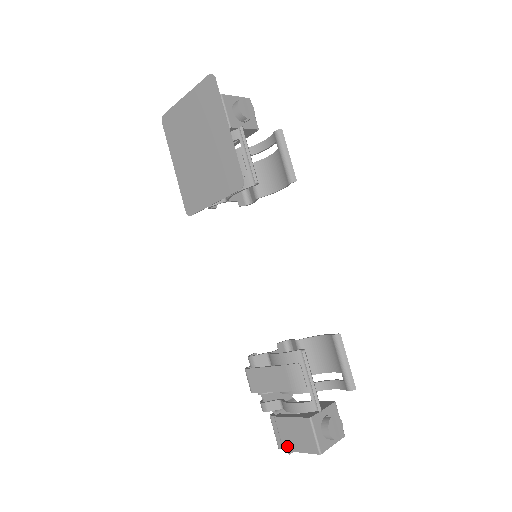
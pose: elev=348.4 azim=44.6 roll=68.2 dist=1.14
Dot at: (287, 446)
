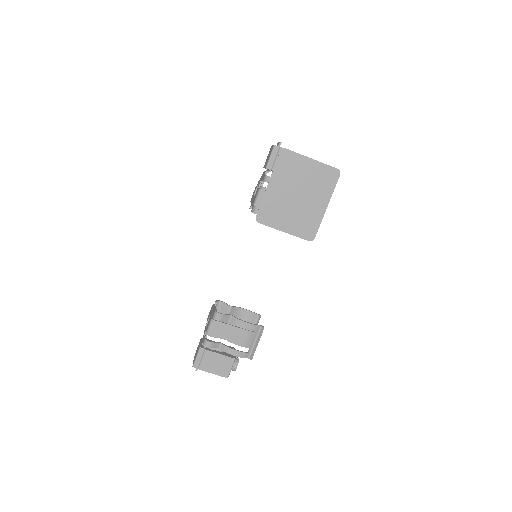
Dot at: (204, 368)
